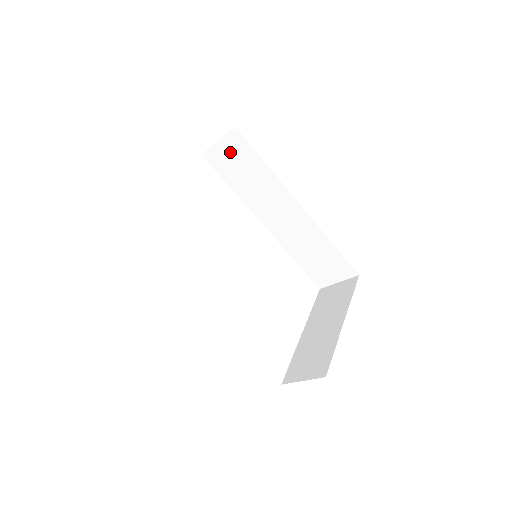
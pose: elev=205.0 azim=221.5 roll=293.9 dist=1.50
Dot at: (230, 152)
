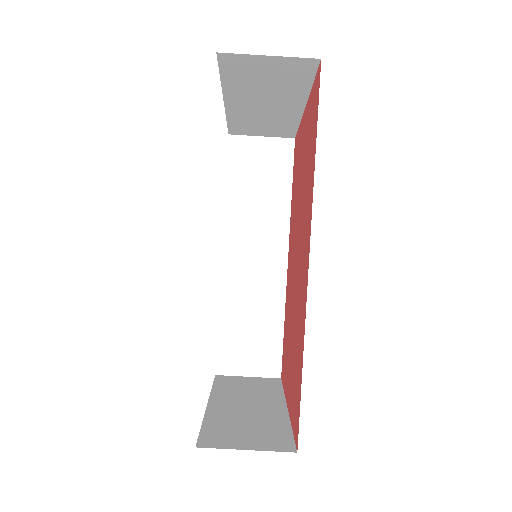
Dot at: (264, 155)
